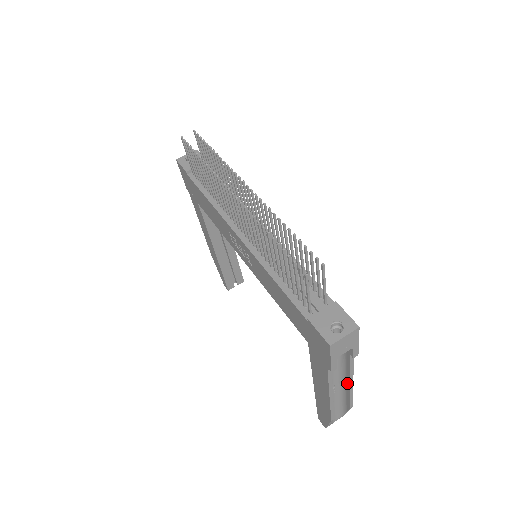
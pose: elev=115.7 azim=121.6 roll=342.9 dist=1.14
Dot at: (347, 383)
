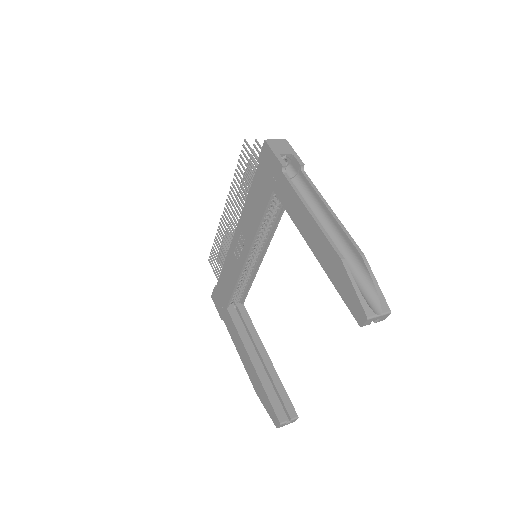
Dot at: (329, 216)
